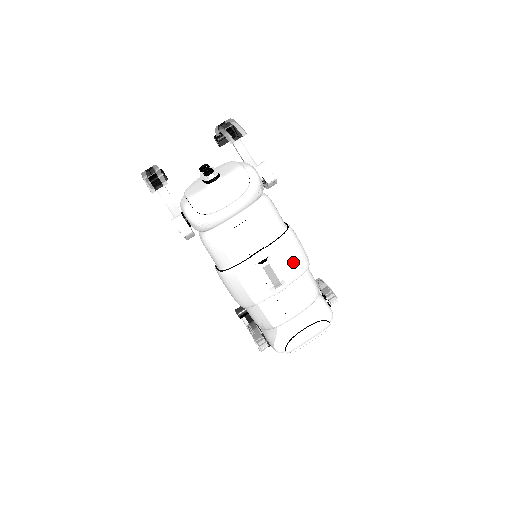
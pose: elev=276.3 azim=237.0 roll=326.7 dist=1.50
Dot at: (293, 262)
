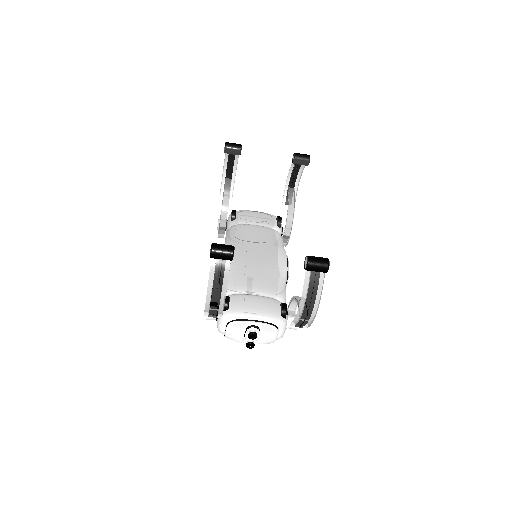
Dot at: occluded
